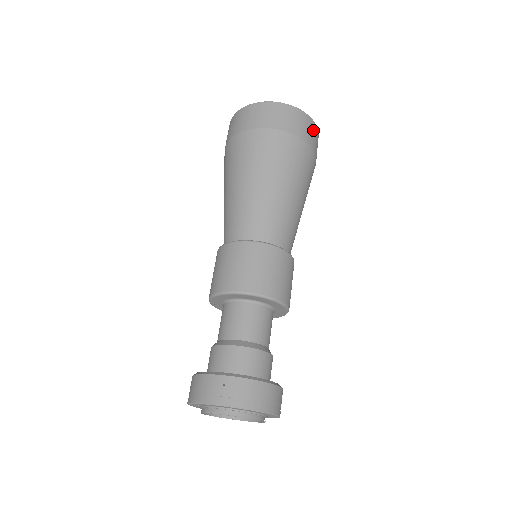
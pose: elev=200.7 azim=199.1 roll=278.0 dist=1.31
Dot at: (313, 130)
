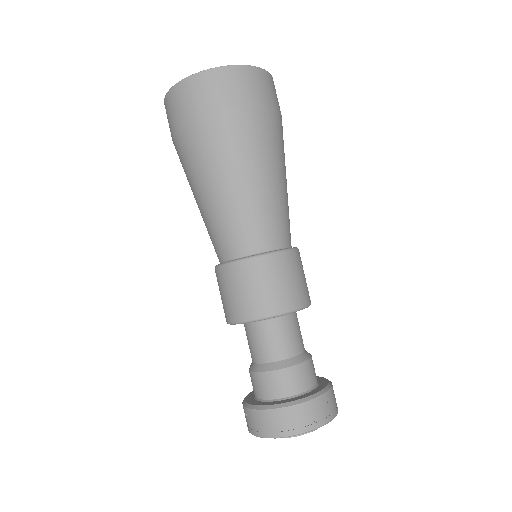
Dot at: (216, 82)
